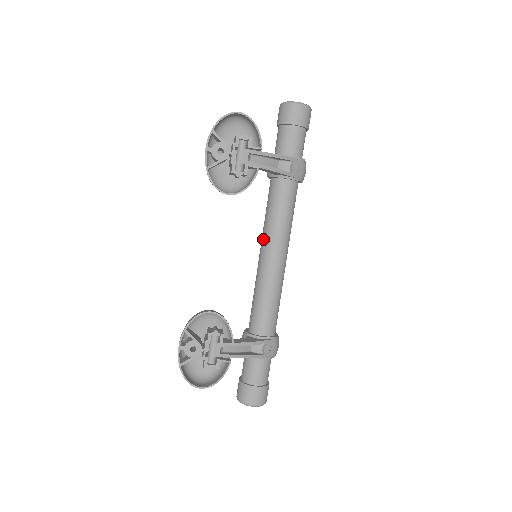
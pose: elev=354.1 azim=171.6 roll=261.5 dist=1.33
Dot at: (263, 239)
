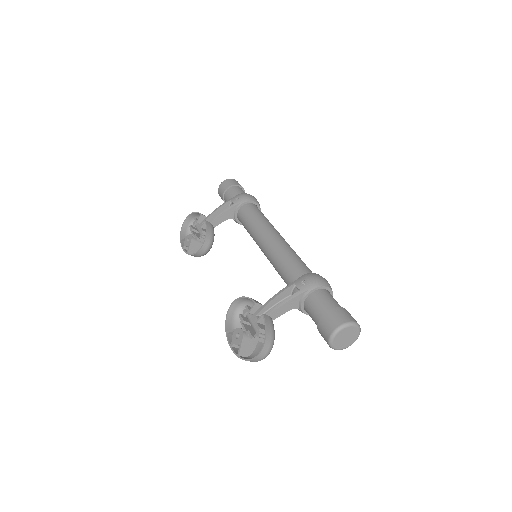
Dot at: occluded
